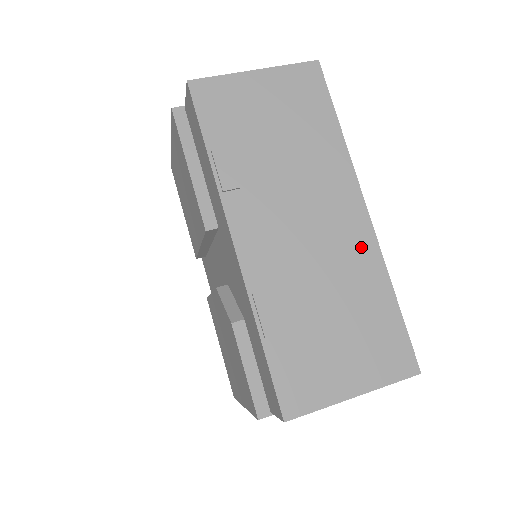
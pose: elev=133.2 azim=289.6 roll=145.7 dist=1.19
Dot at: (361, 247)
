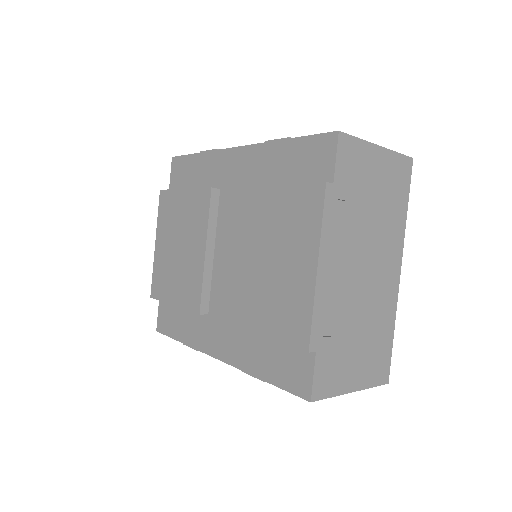
Dot at: occluded
